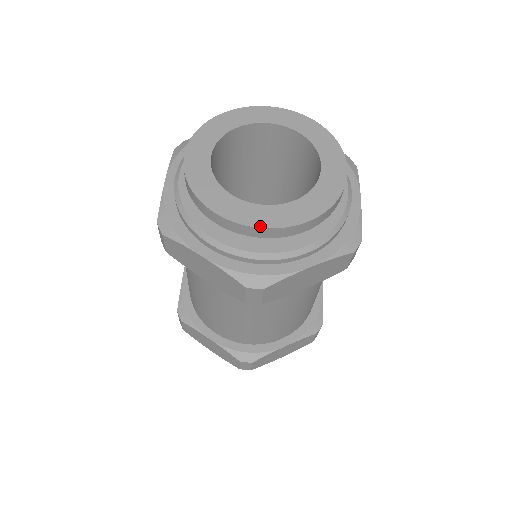
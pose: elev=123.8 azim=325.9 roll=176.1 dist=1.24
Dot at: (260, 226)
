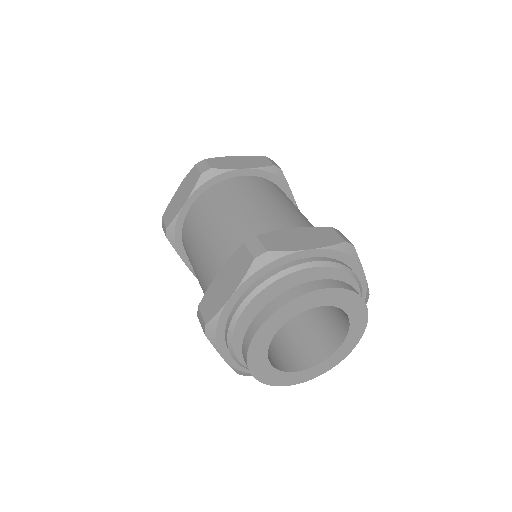
Dot at: (272, 385)
